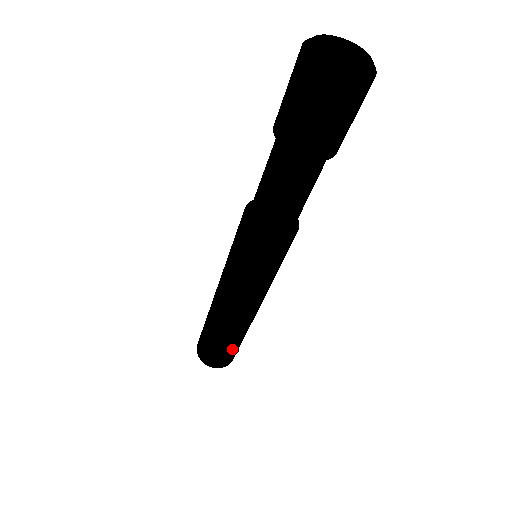
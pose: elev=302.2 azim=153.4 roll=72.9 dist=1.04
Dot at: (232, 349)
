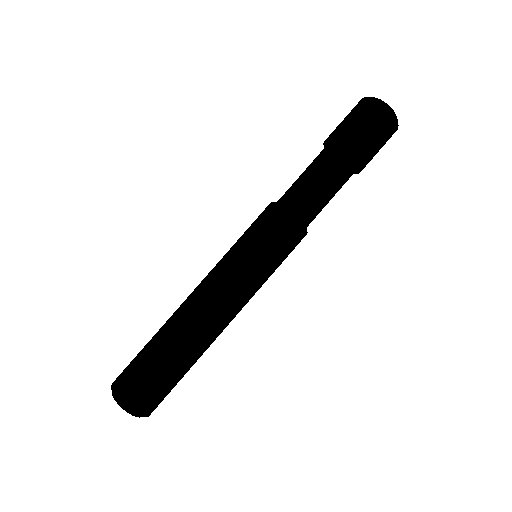
Dot at: (176, 379)
